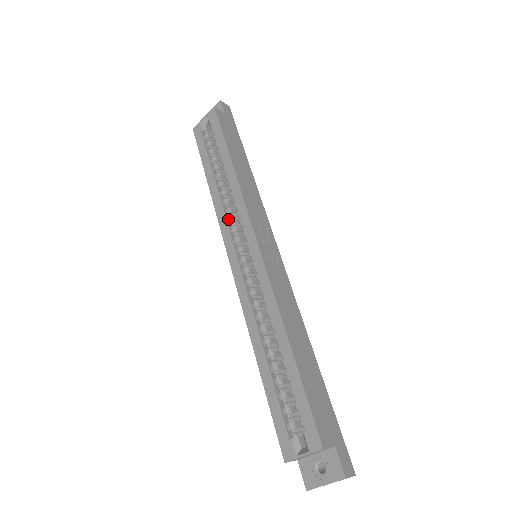
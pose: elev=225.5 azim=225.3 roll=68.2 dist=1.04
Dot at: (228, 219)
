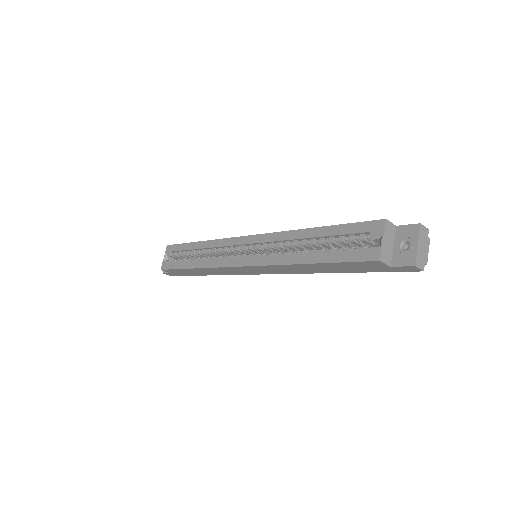
Dot at: (221, 260)
